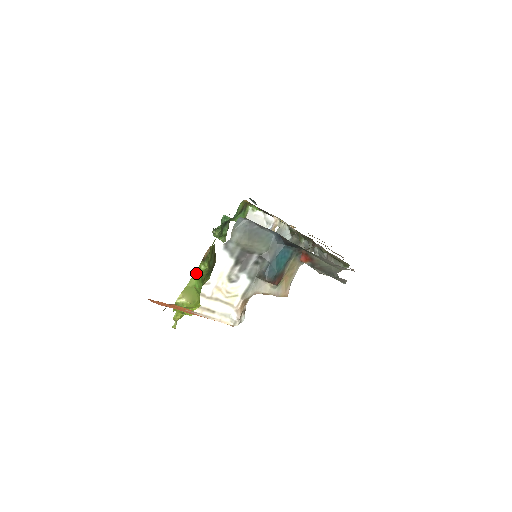
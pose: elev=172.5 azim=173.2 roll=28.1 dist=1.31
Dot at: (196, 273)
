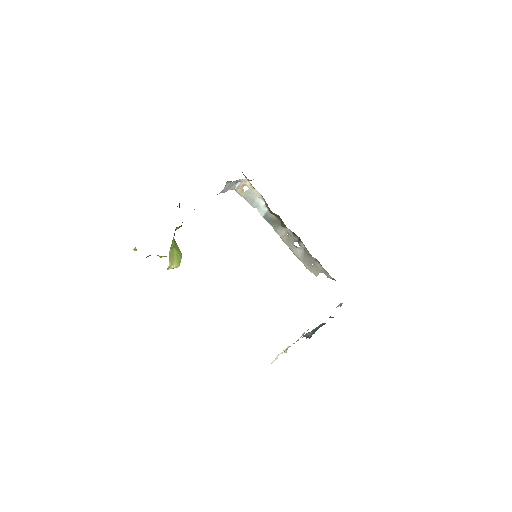
Dot at: occluded
